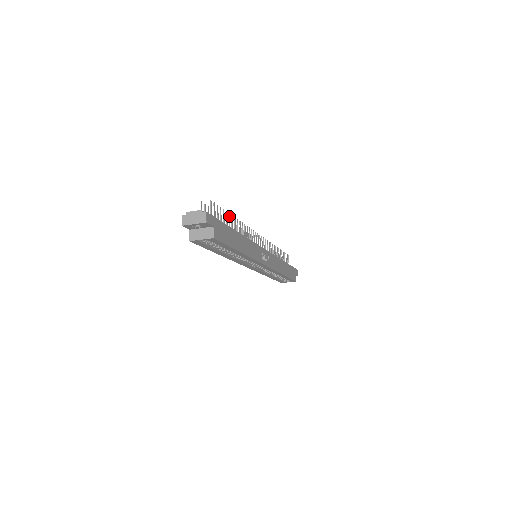
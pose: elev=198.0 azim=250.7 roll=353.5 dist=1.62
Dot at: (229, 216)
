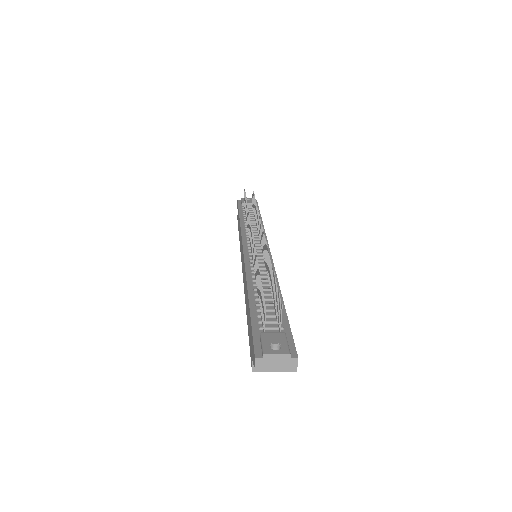
Dot at: (274, 277)
